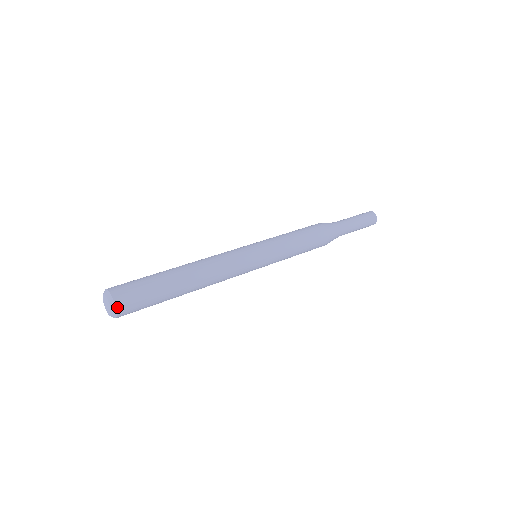
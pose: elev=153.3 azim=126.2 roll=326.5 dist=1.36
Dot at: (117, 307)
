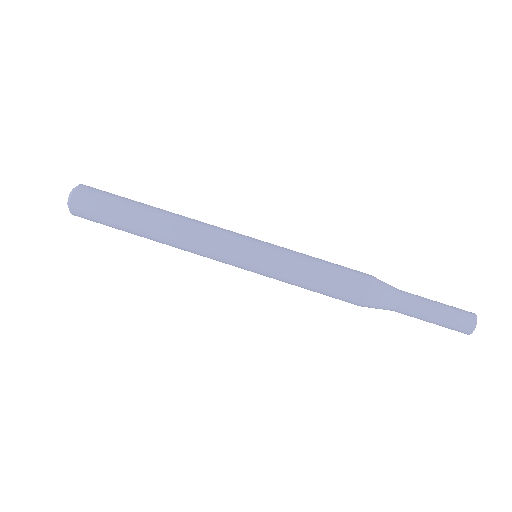
Dot at: (71, 203)
